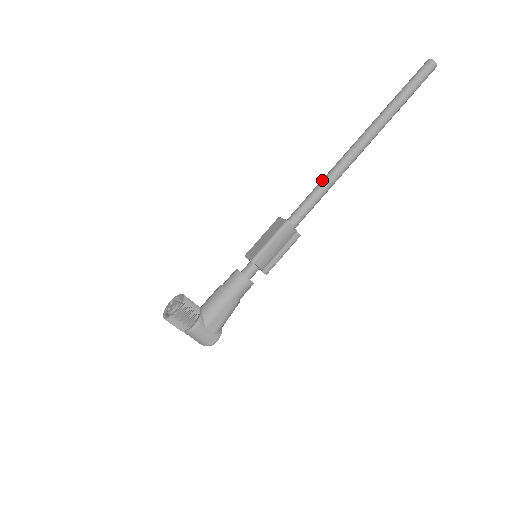
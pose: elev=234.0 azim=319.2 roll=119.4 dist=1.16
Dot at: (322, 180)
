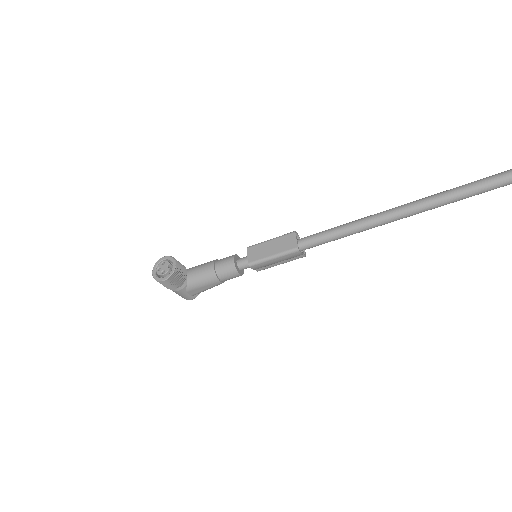
Dot at: (354, 223)
